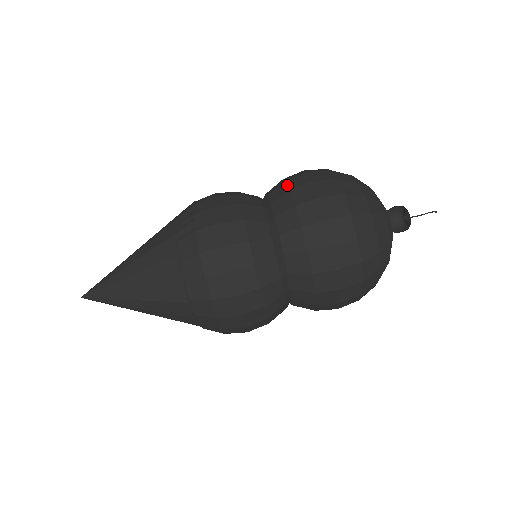
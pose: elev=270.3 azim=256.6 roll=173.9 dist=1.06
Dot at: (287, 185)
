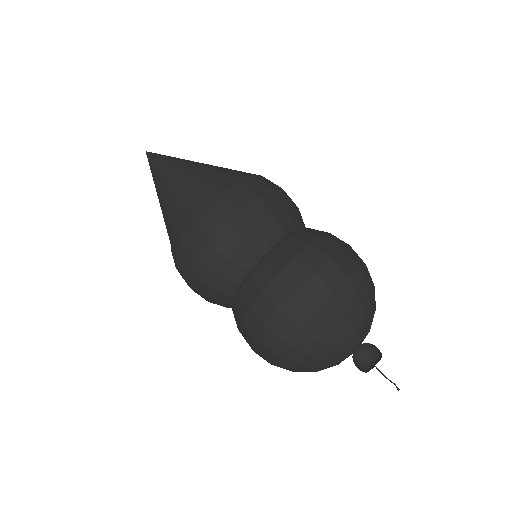
Dot at: (326, 234)
